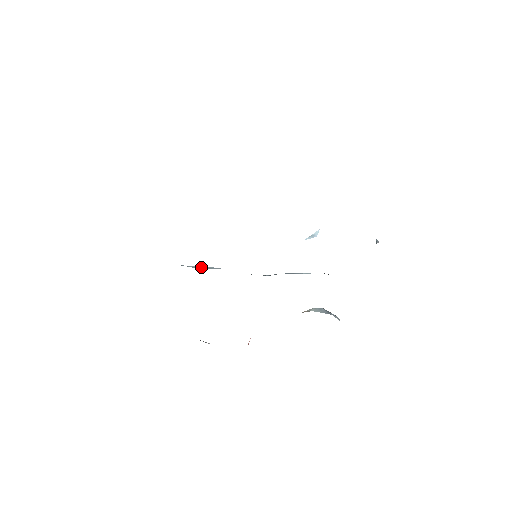
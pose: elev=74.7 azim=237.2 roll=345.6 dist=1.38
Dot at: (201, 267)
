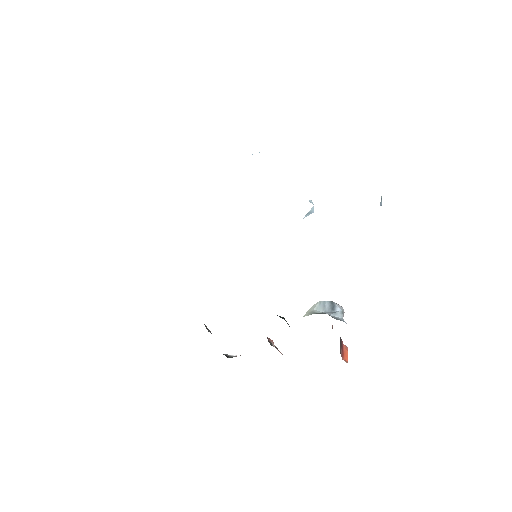
Dot at: occluded
